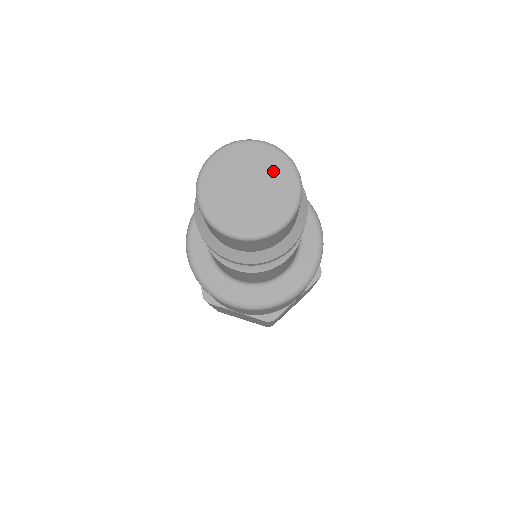
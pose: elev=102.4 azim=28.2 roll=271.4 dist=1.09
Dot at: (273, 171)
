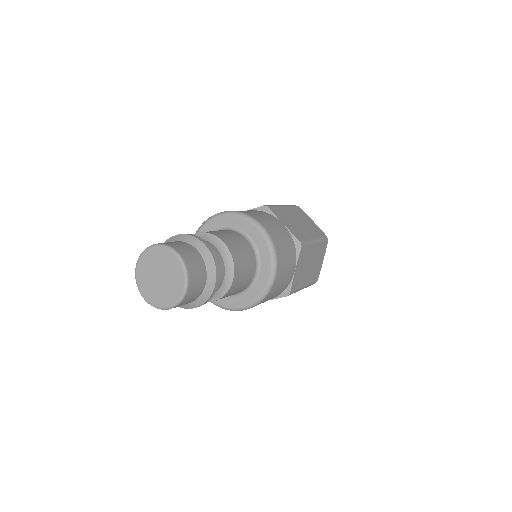
Dot at: (164, 260)
